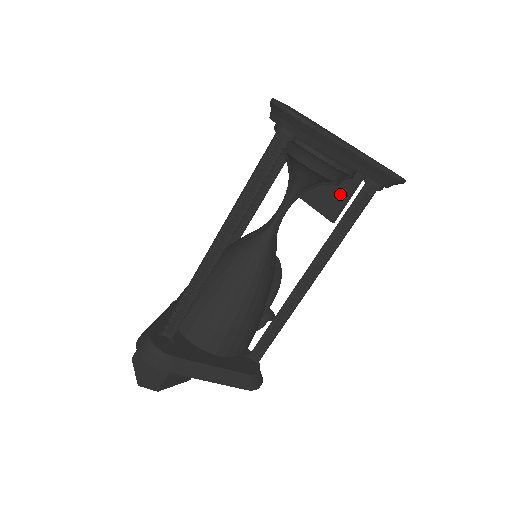
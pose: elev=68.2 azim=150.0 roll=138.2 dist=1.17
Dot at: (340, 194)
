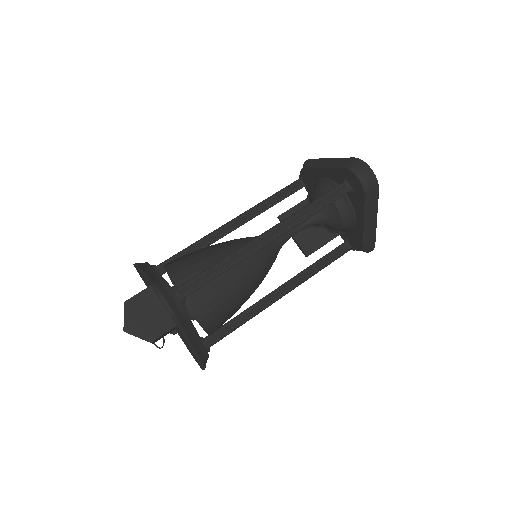
Dot at: (319, 239)
